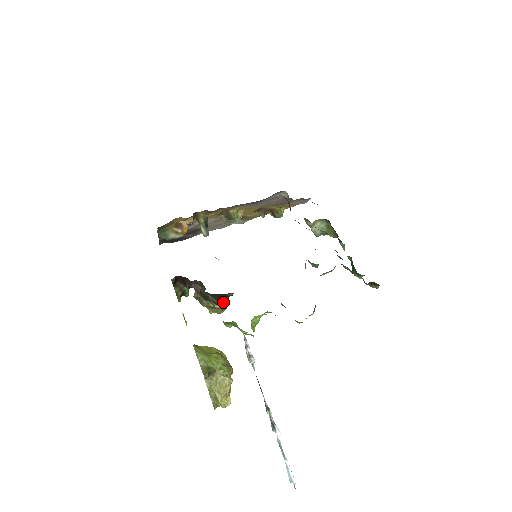
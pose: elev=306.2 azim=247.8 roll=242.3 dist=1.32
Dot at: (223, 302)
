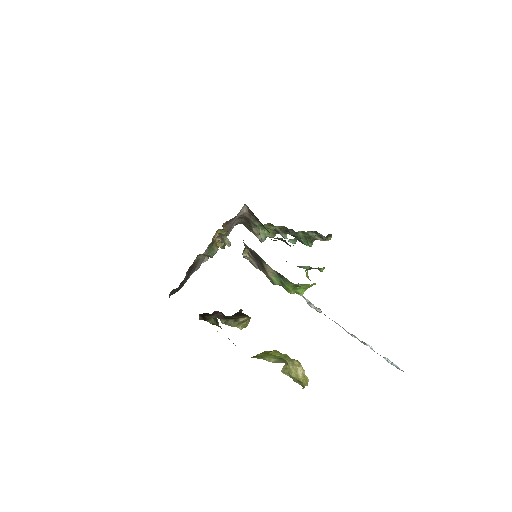
Dot at: (244, 315)
